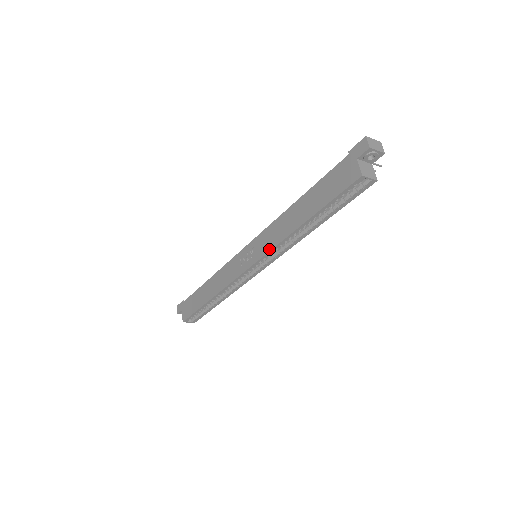
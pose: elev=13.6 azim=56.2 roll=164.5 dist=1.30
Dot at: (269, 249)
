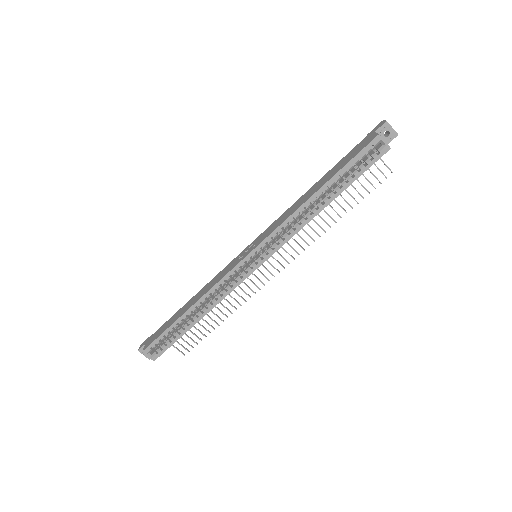
Dot at: (275, 228)
